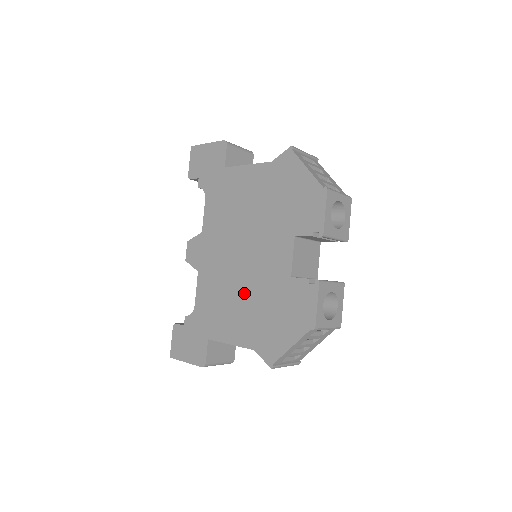
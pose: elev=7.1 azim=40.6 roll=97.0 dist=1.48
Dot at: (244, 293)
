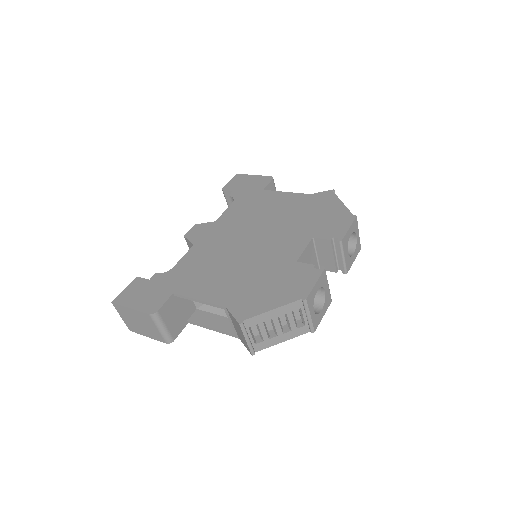
Dot at: (238, 265)
